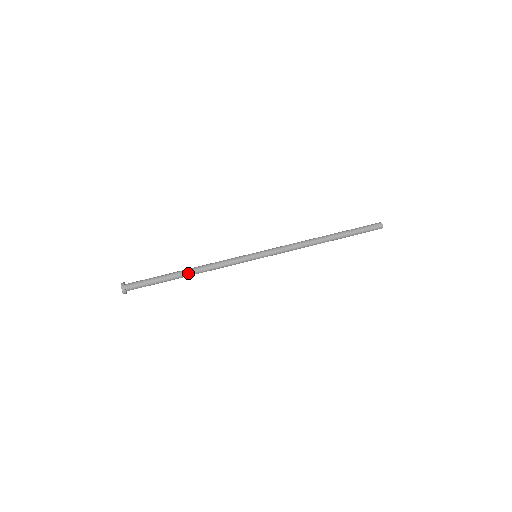
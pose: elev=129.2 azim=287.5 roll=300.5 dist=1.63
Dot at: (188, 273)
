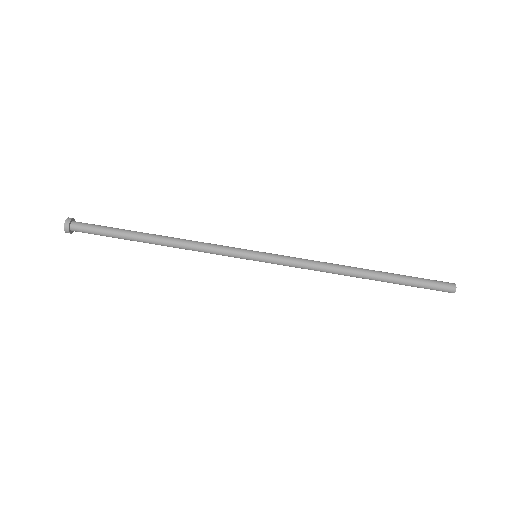
Dot at: (156, 242)
